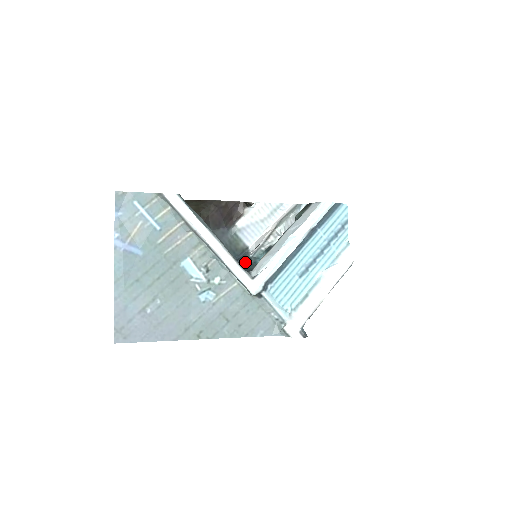
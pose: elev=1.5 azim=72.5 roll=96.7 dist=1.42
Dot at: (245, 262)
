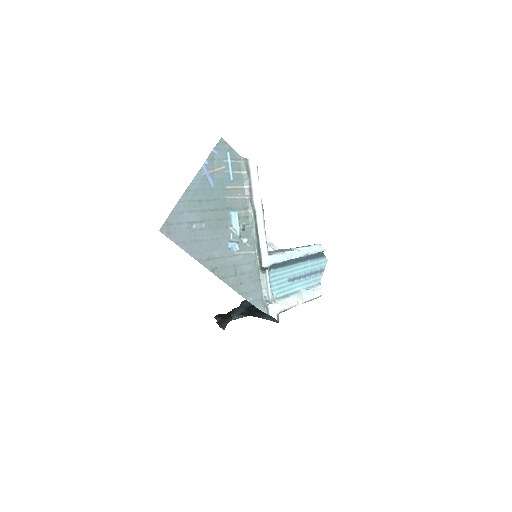
Dot at: occluded
